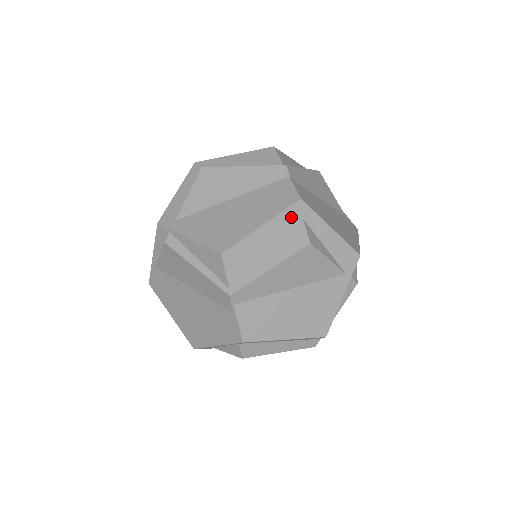
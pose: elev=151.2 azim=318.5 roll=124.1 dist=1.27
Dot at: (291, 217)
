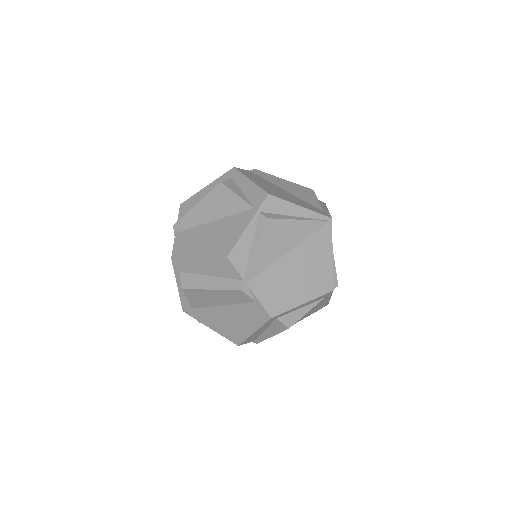
Dot at: (225, 178)
